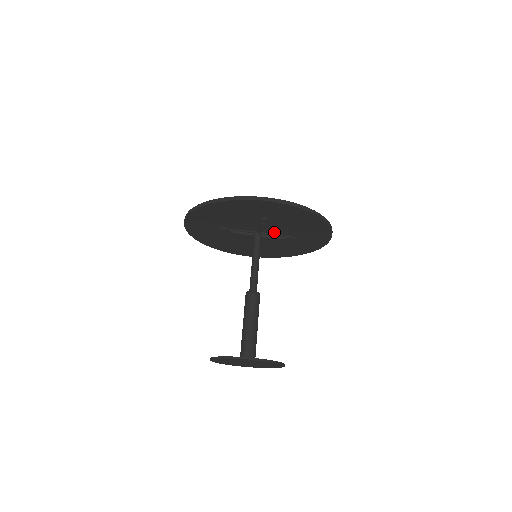
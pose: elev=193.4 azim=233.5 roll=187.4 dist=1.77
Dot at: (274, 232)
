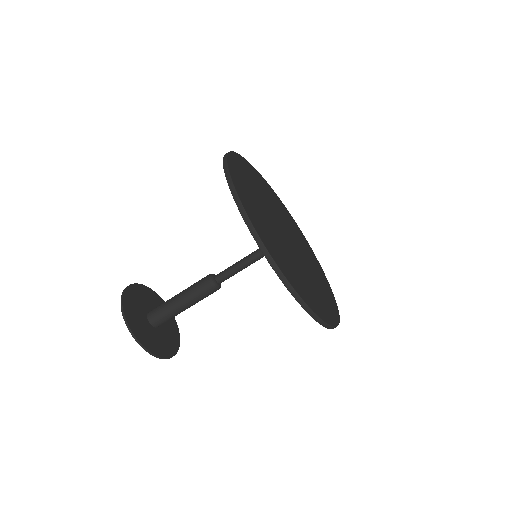
Dot at: occluded
